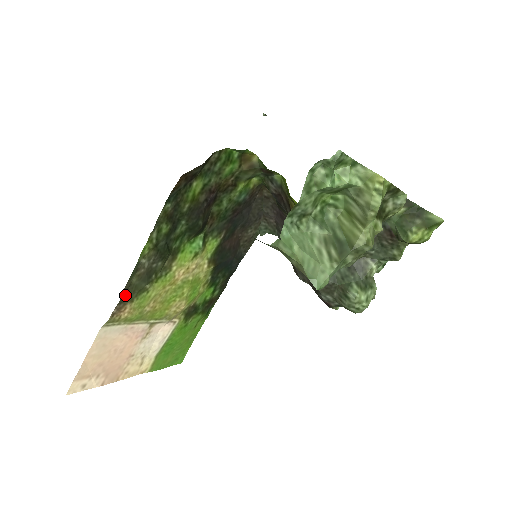
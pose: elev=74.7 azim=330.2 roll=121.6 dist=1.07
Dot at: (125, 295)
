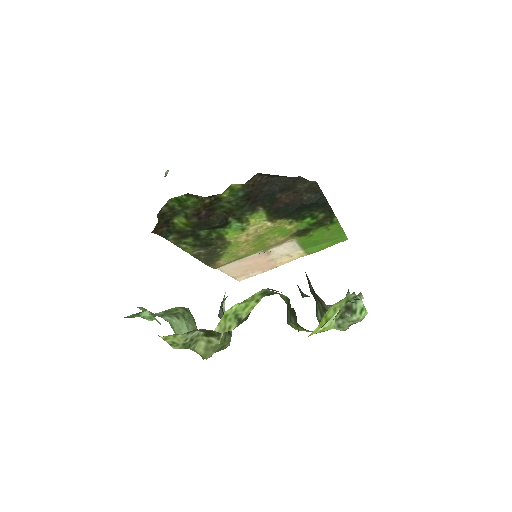
Dot at: (208, 262)
